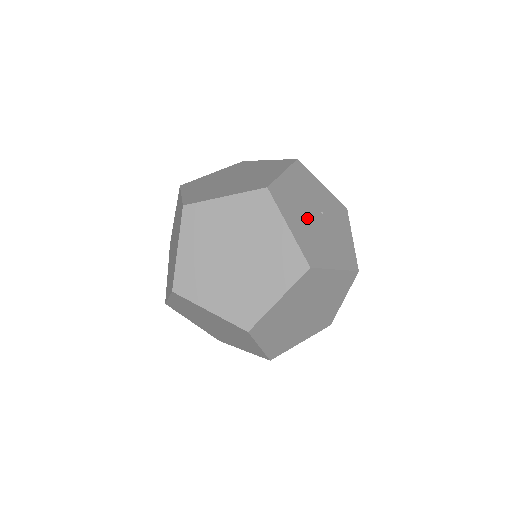
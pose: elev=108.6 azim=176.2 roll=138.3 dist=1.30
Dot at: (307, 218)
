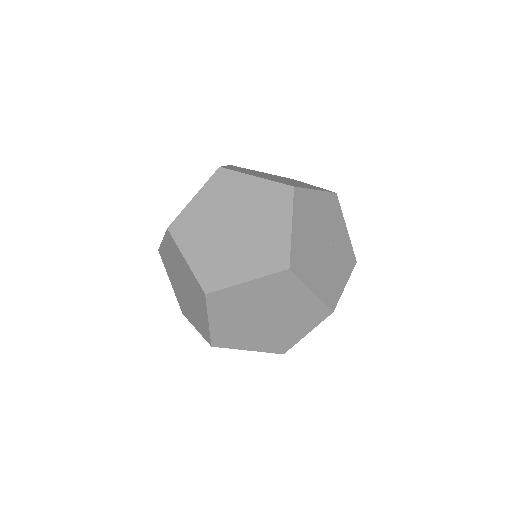
Dot at: (314, 236)
